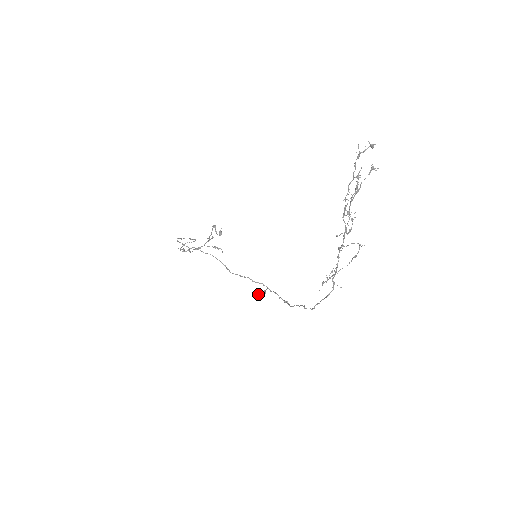
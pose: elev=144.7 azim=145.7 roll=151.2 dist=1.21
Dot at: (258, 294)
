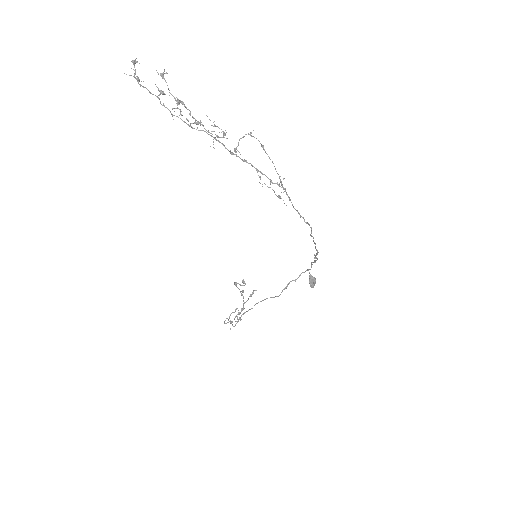
Dot at: (309, 283)
